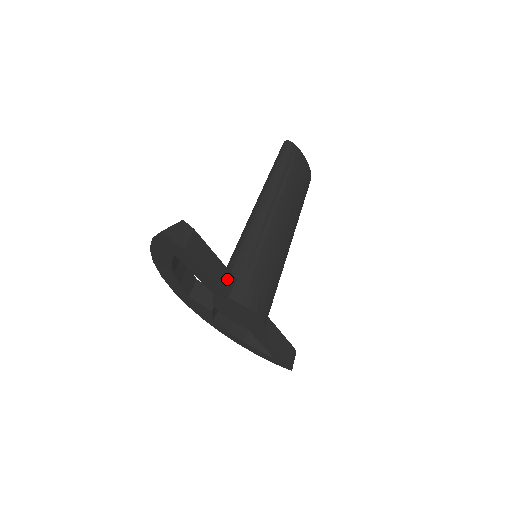
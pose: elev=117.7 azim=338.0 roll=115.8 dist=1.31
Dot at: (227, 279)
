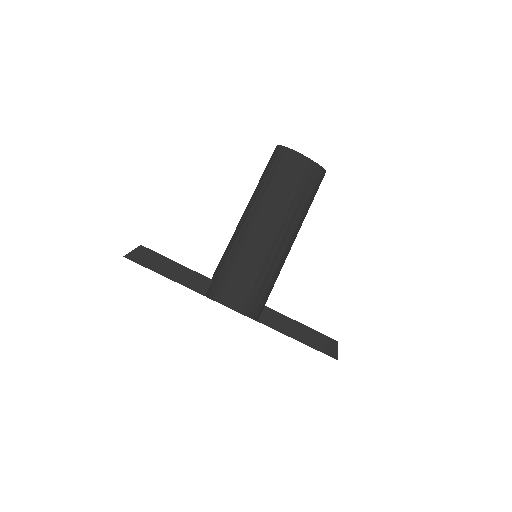
Dot at: (200, 281)
